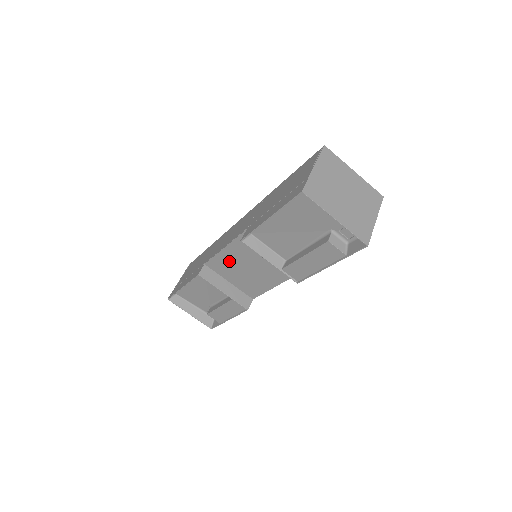
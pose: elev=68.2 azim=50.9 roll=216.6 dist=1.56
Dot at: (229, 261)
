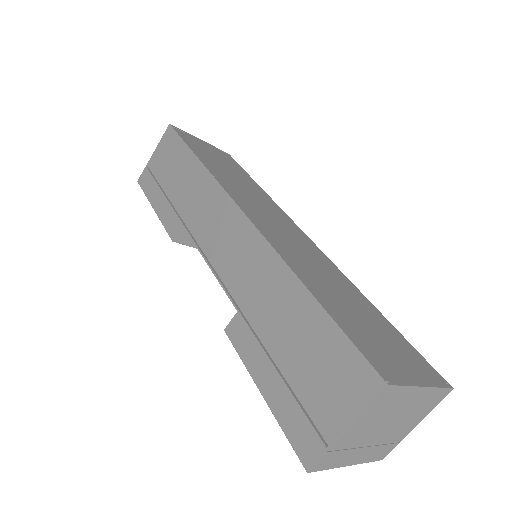
Dot at: occluded
